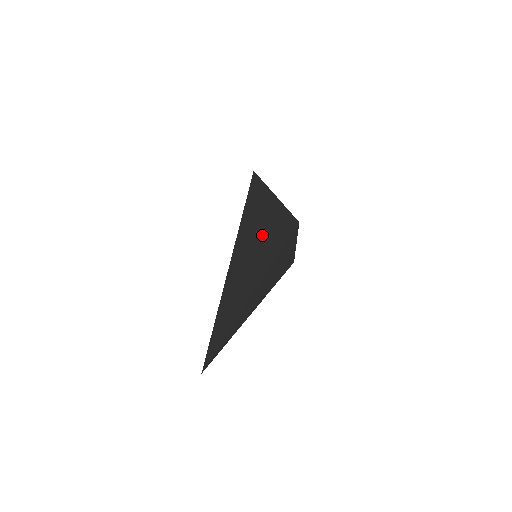
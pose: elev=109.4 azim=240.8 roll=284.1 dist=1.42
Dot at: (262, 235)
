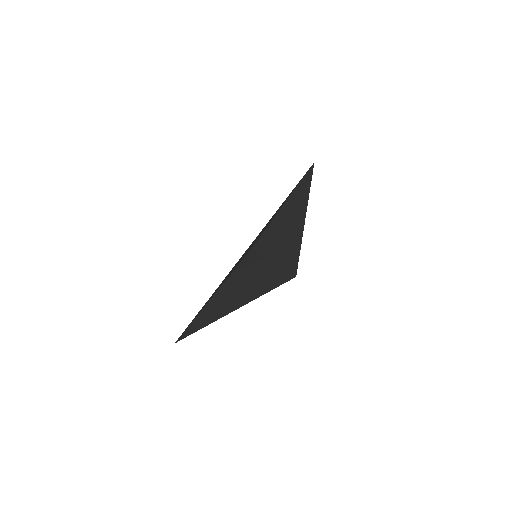
Dot at: occluded
